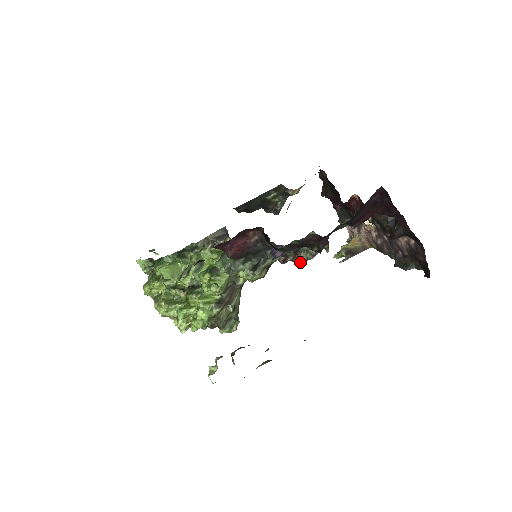
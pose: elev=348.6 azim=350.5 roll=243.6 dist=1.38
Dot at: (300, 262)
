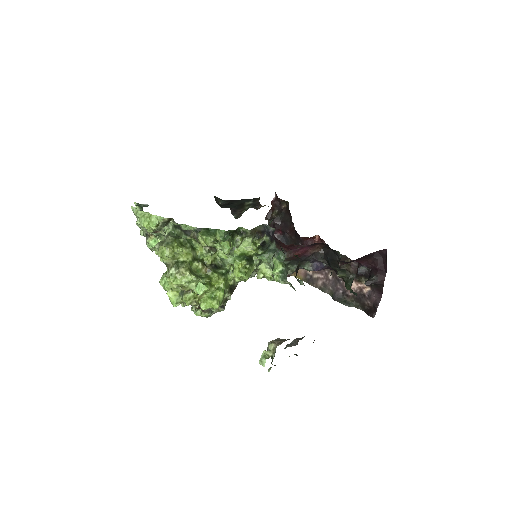
Dot at: occluded
